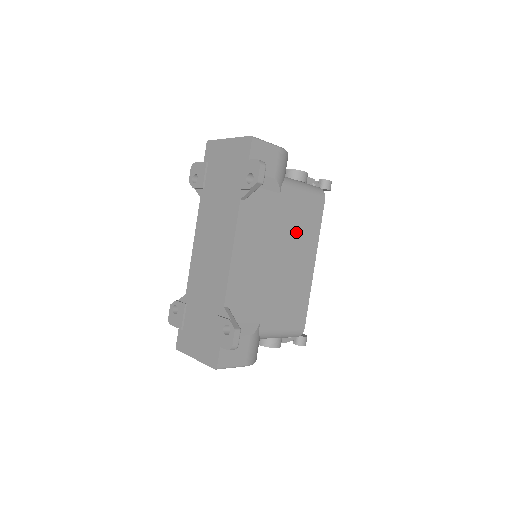
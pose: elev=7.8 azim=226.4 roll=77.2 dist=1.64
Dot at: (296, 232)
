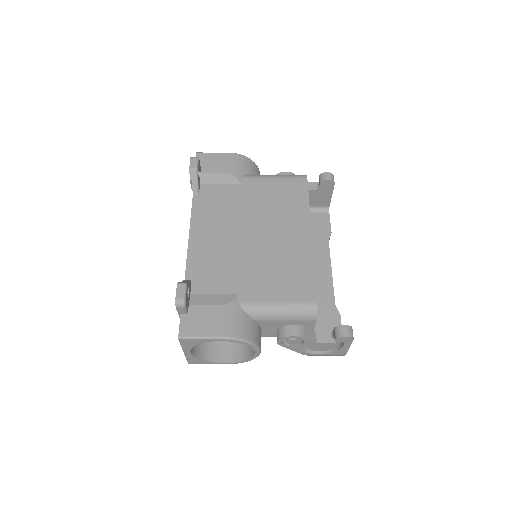
Dot at: (272, 210)
